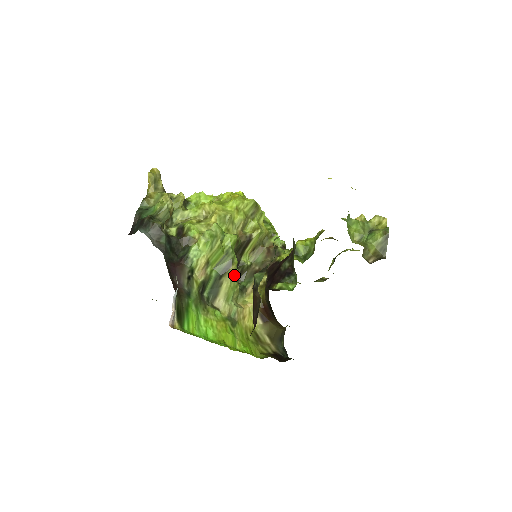
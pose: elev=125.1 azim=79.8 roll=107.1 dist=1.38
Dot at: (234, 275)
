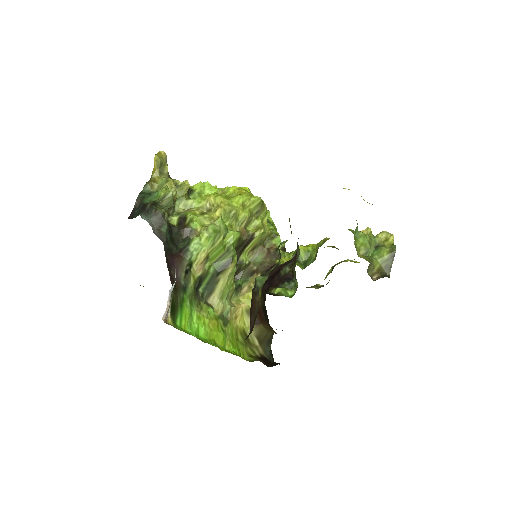
Dot at: (232, 273)
